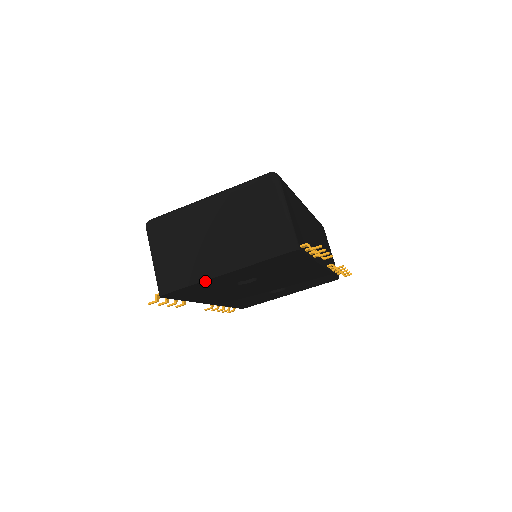
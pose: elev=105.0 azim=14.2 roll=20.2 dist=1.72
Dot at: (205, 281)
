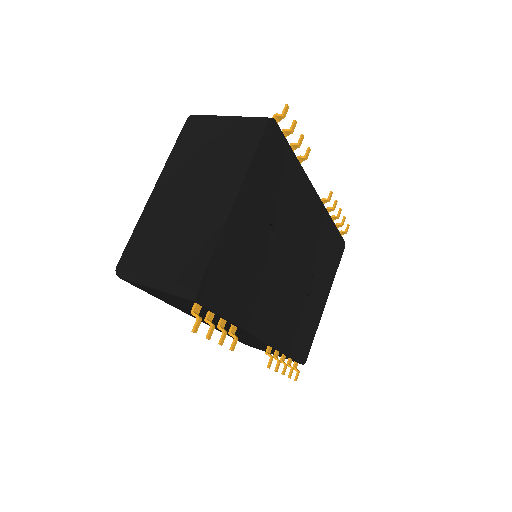
Dot at: (224, 230)
